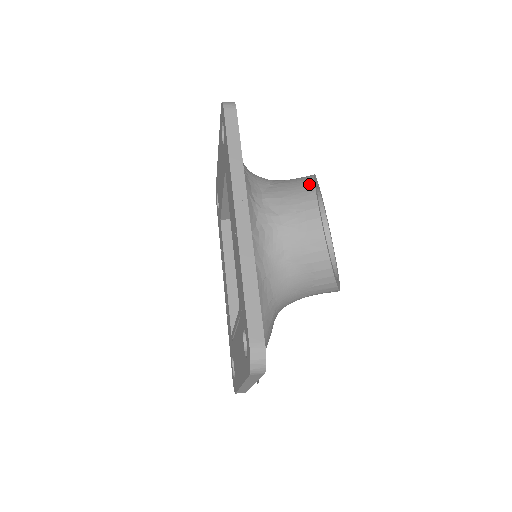
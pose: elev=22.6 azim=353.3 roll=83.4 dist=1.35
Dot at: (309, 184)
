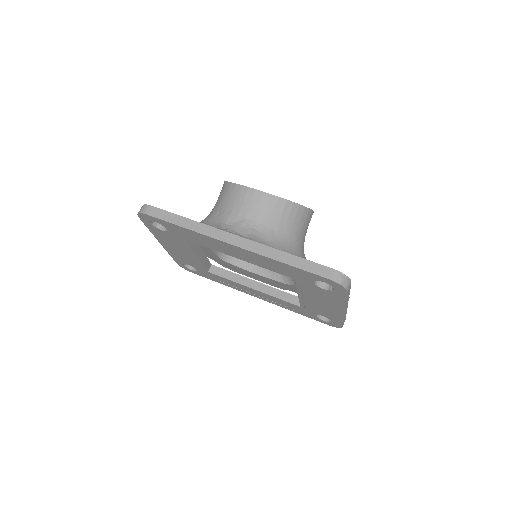
Dot at: (233, 187)
